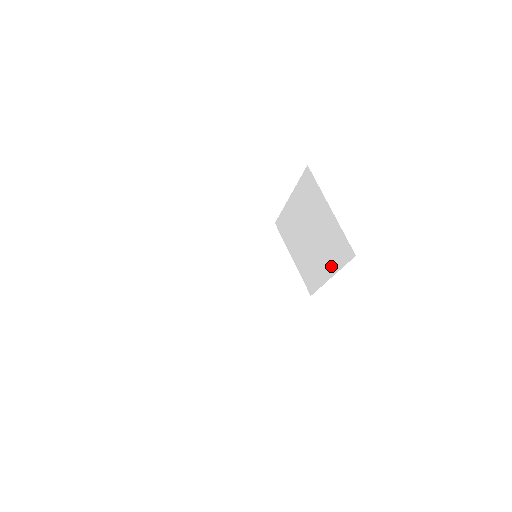
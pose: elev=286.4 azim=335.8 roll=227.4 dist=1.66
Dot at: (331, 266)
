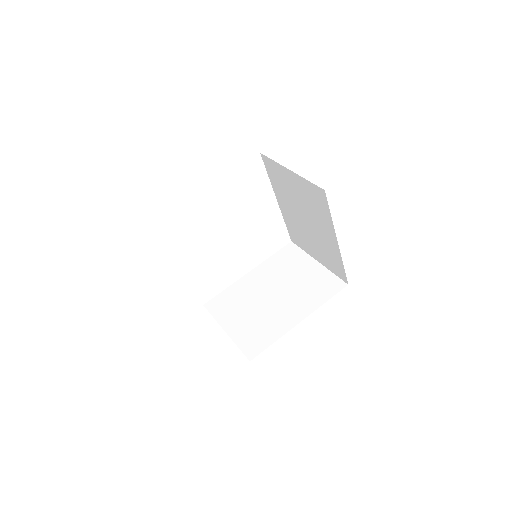
Dot at: (328, 228)
